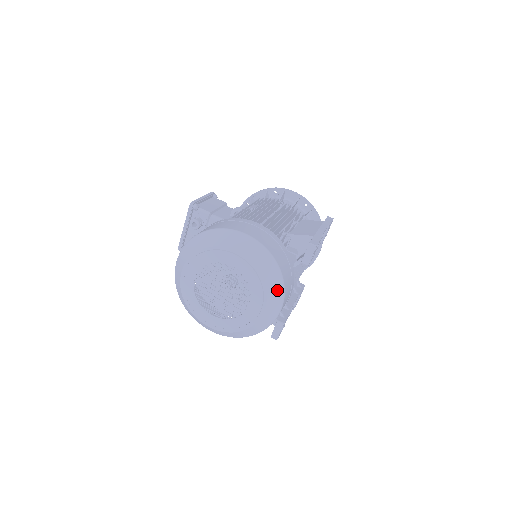
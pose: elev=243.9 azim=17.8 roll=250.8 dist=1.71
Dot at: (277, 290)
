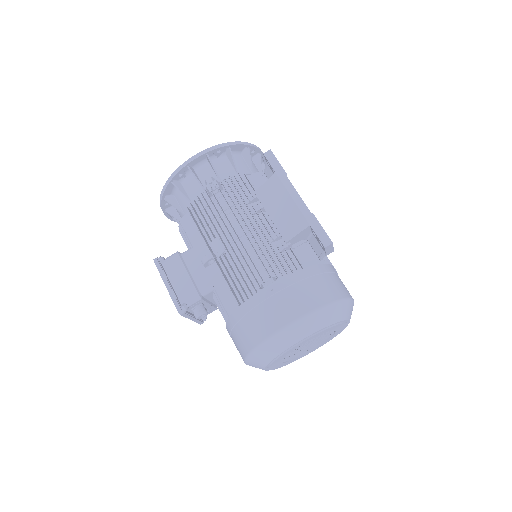
Dot at: (347, 308)
